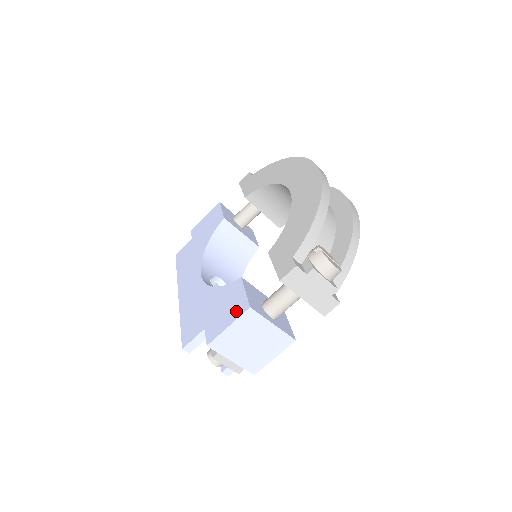
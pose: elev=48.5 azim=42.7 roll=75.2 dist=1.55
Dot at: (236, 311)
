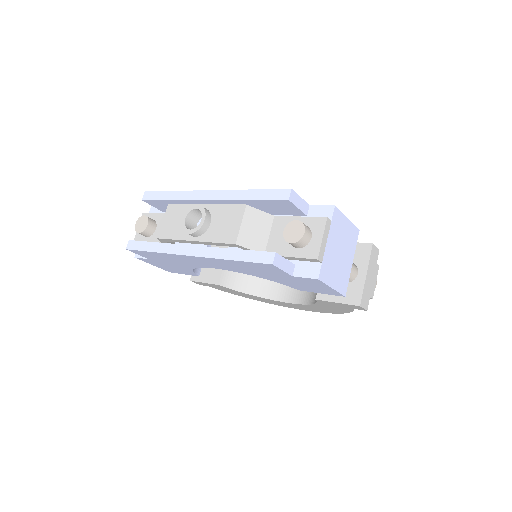
Dot at: occluded
